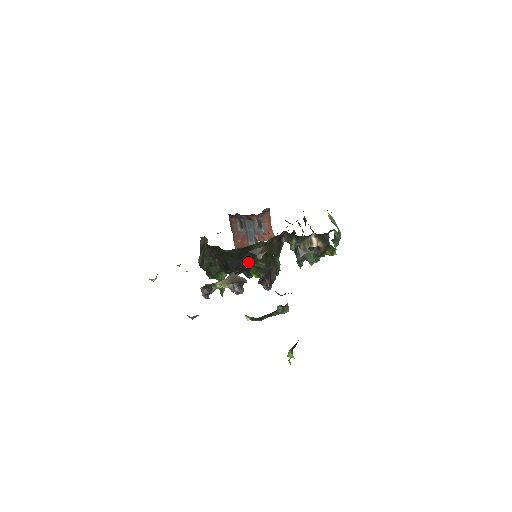
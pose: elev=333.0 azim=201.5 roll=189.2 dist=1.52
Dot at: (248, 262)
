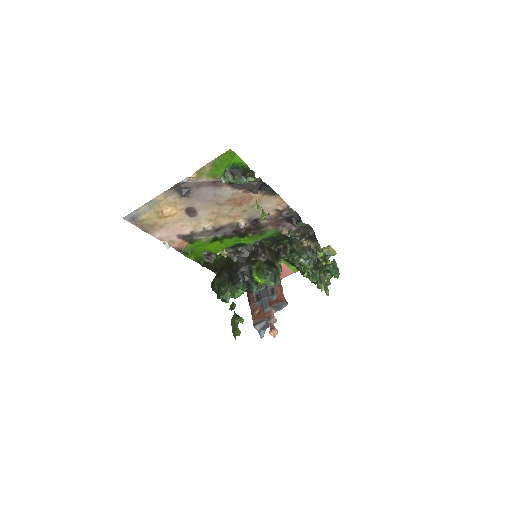
Dot at: (250, 263)
